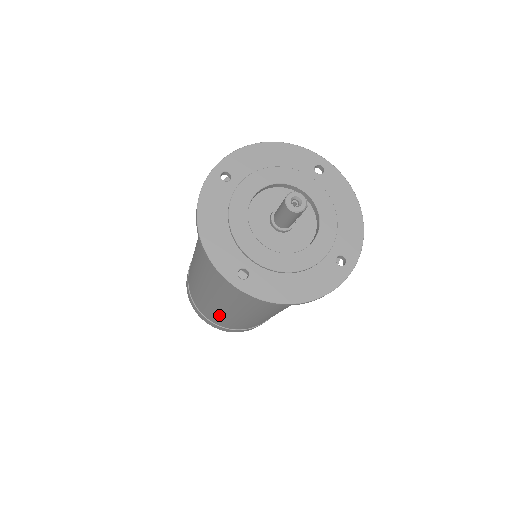
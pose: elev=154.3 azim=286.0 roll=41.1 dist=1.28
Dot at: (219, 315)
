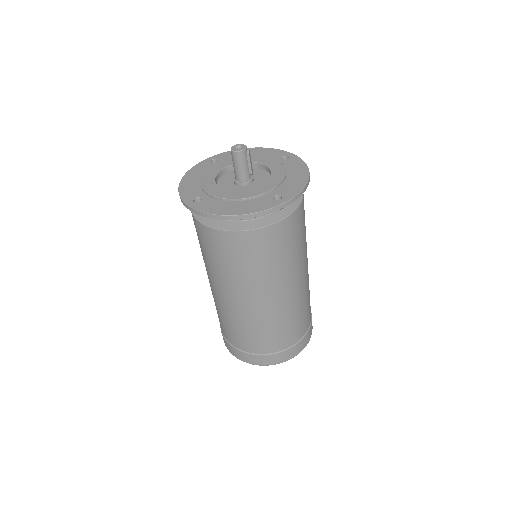
Dot at: (224, 314)
